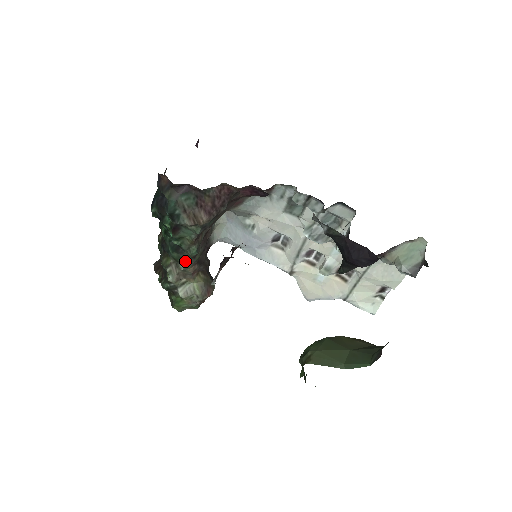
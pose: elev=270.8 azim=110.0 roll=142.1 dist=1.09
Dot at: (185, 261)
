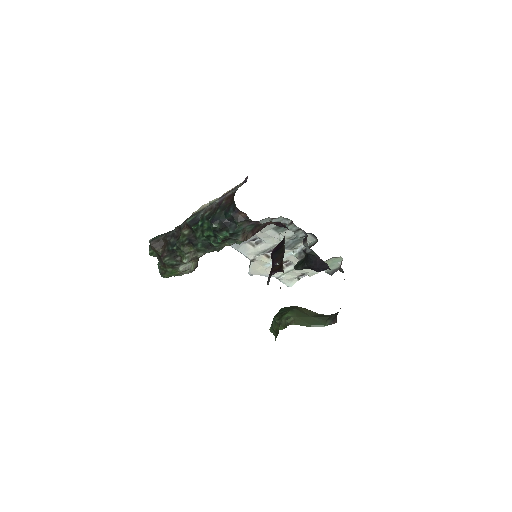
Dot at: (205, 252)
